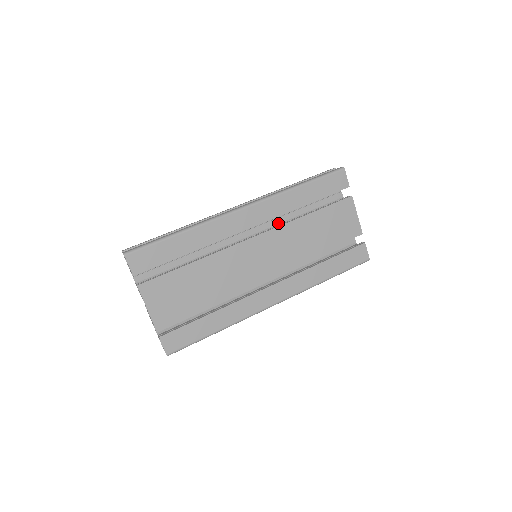
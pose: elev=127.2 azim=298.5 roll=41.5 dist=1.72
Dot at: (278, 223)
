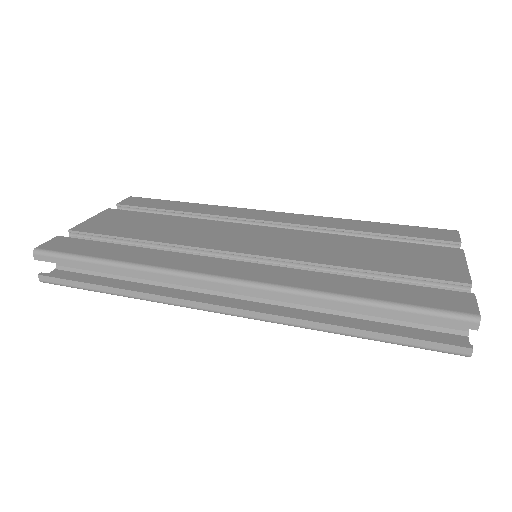
Dot at: occluded
